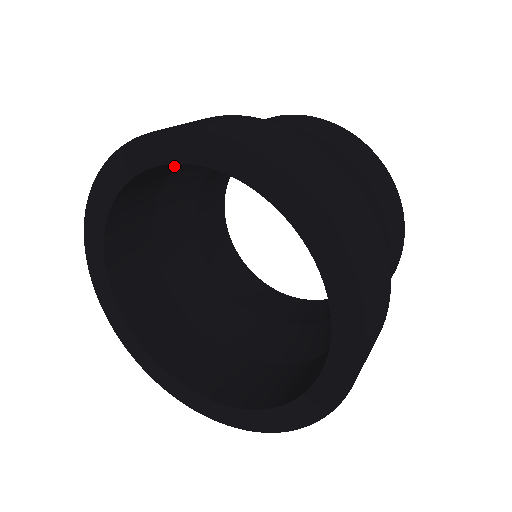
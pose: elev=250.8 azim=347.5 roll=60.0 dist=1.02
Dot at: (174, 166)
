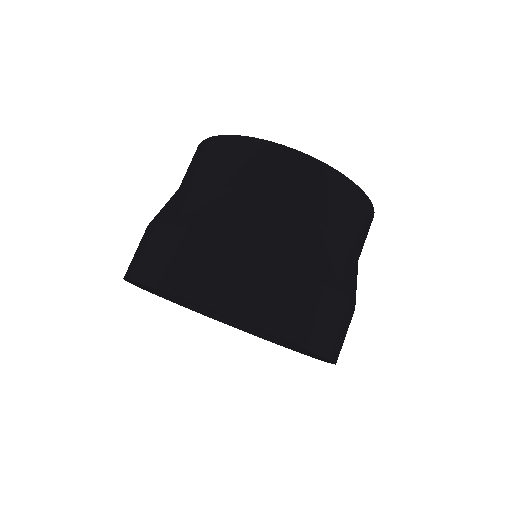
Dot at: occluded
